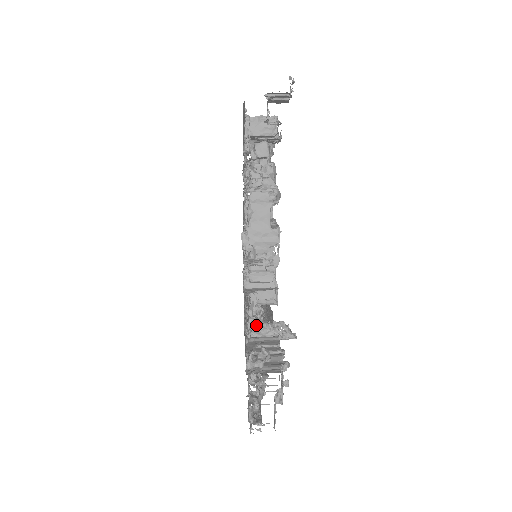
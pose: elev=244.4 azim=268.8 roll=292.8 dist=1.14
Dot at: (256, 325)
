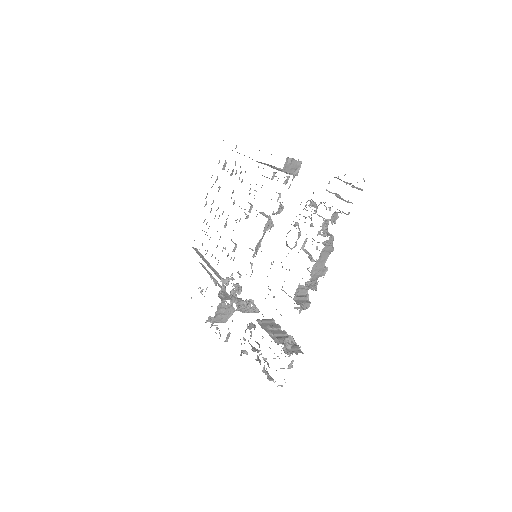
Dot at: (236, 302)
